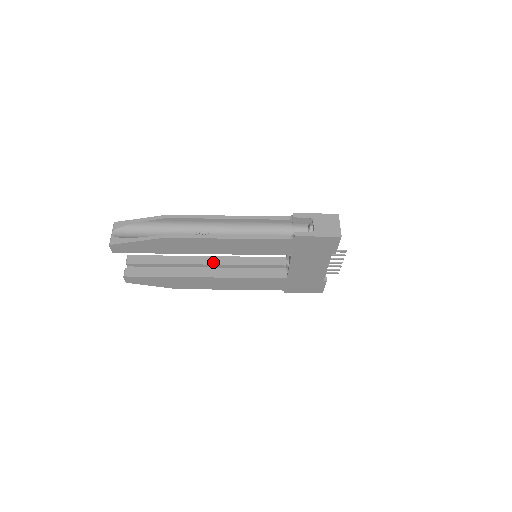
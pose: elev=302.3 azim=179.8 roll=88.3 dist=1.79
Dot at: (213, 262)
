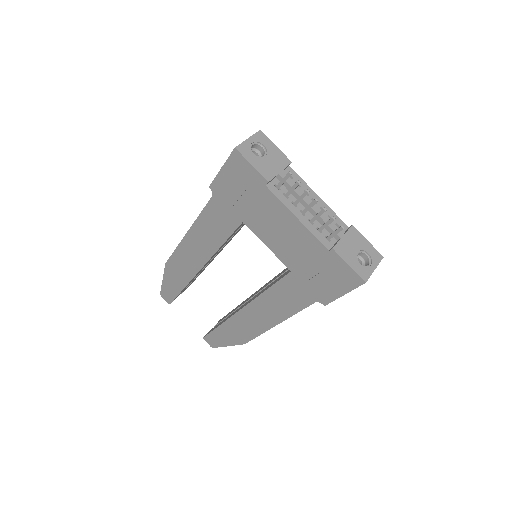
Dot at: occluded
